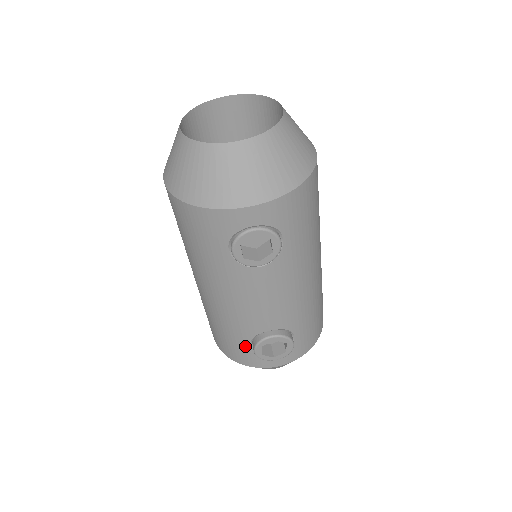
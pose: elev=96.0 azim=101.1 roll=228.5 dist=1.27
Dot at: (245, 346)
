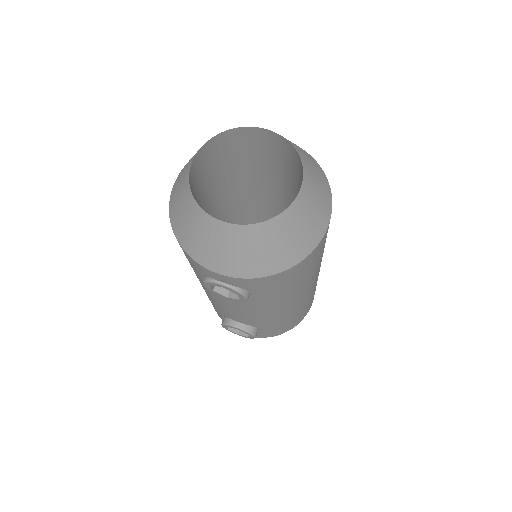
Dot at: (219, 314)
